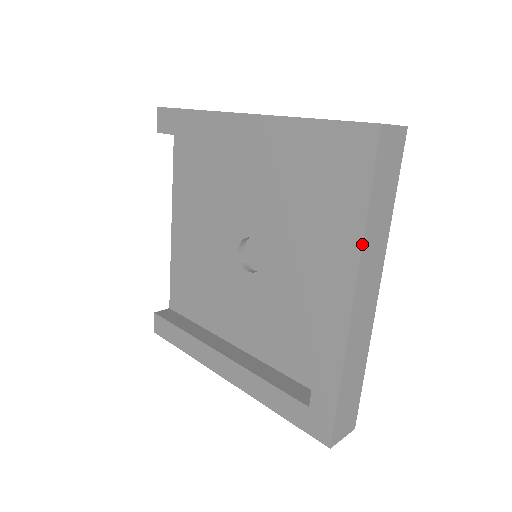
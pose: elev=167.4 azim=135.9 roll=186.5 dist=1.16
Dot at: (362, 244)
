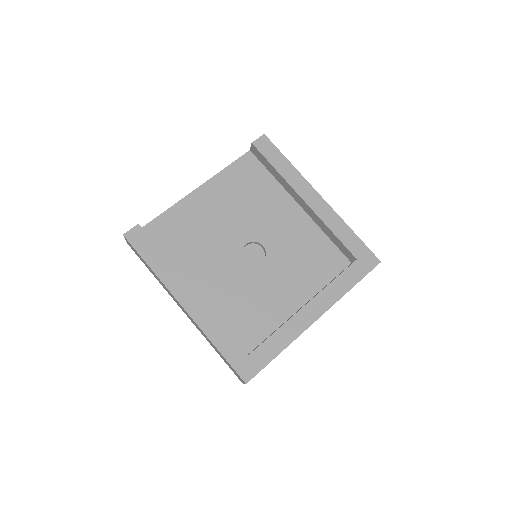
Dot at: occluded
